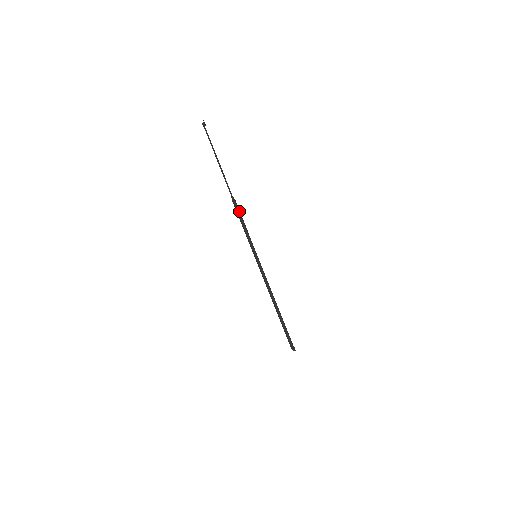
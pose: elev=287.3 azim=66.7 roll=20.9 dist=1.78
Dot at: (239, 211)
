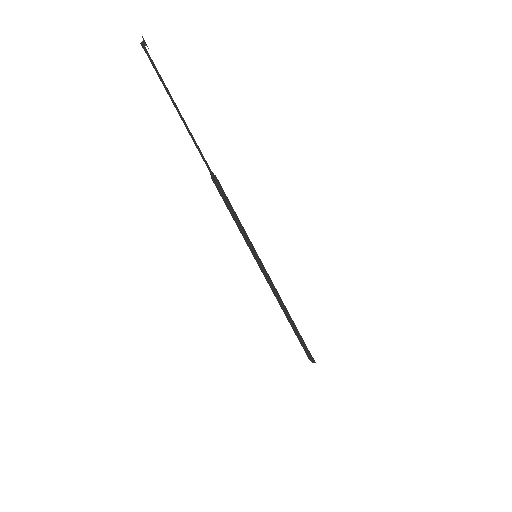
Dot at: (224, 195)
